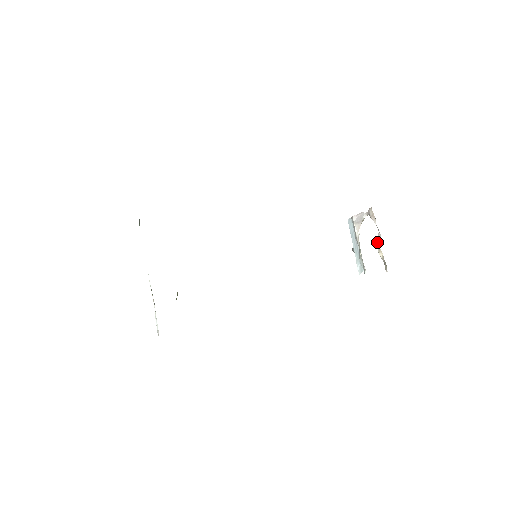
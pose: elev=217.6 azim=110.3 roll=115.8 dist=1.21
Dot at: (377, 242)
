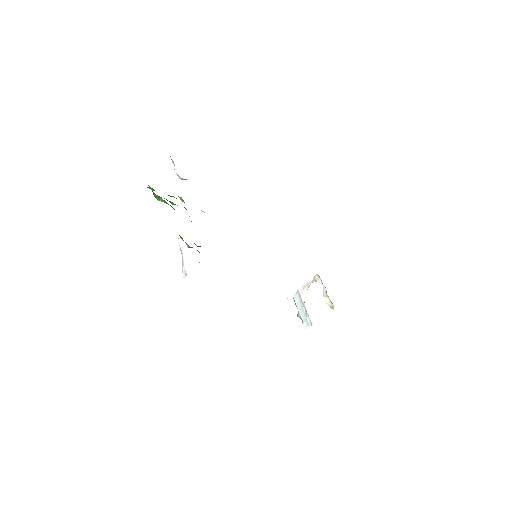
Dot at: (323, 295)
